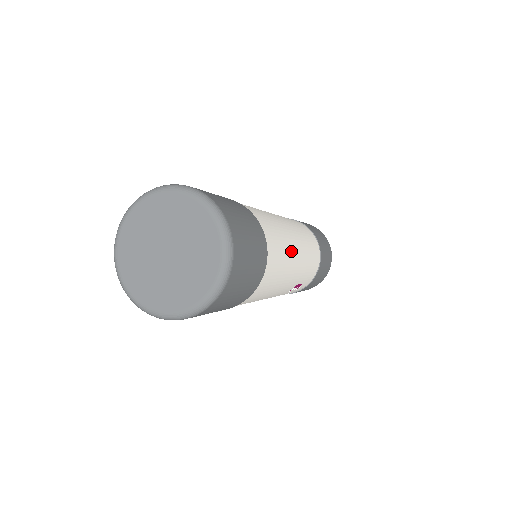
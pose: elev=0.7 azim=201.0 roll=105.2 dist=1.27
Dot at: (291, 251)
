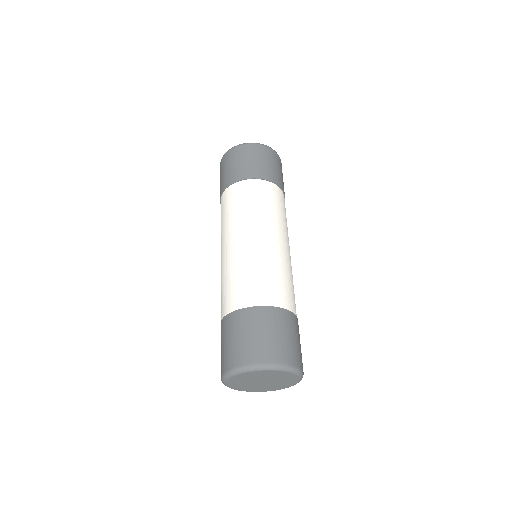
Dot at: (289, 263)
